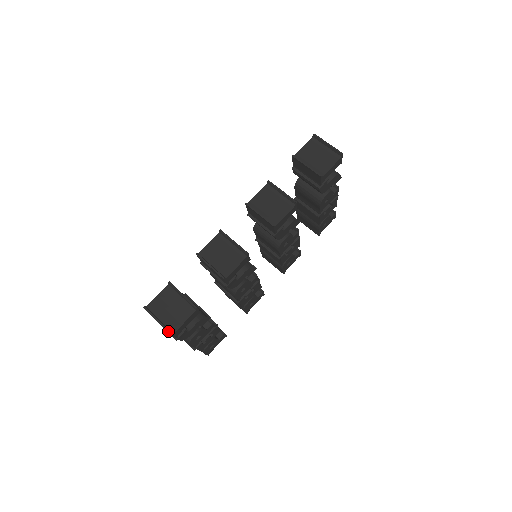
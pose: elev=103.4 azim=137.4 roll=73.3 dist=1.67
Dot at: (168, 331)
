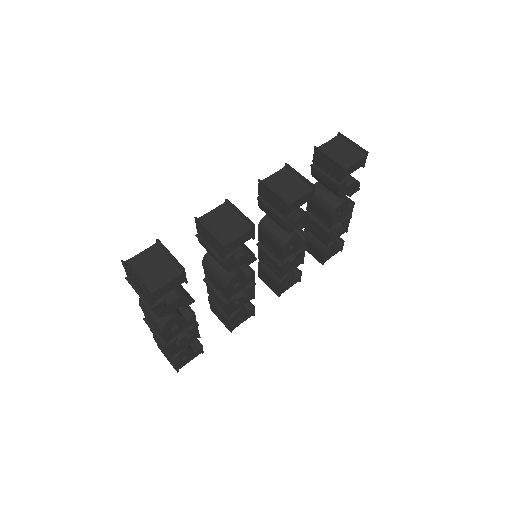
Dot at: (145, 289)
